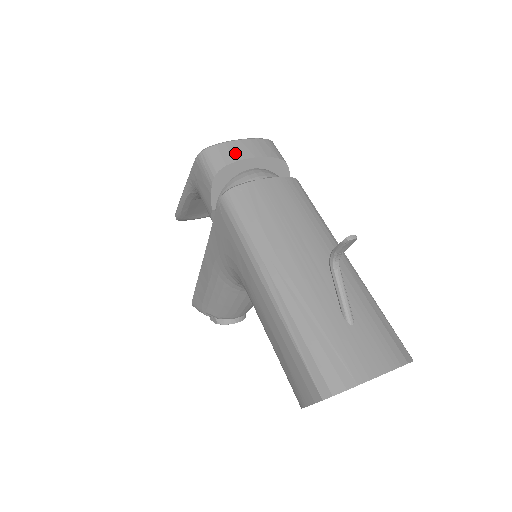
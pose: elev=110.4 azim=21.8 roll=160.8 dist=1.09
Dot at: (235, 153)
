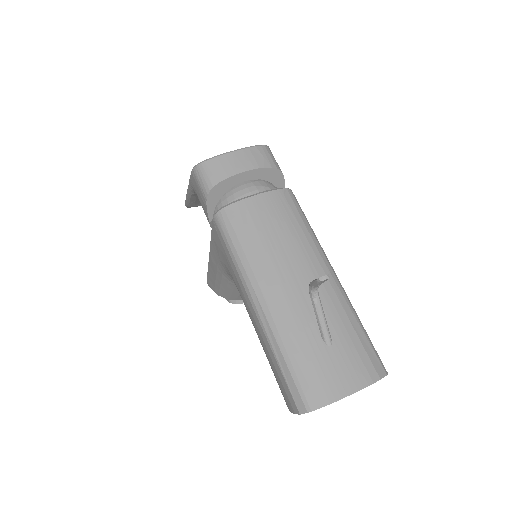
Dot at: (227, 168)
